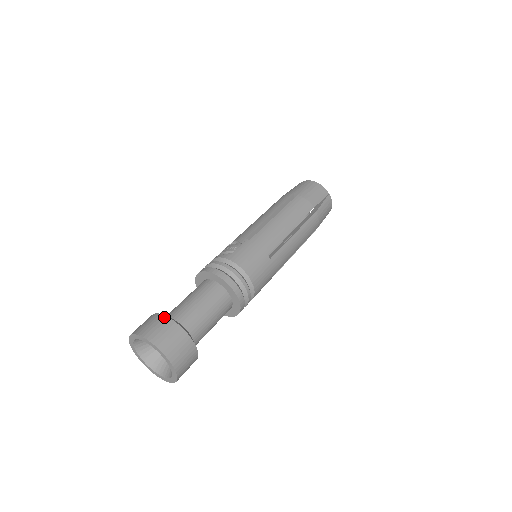
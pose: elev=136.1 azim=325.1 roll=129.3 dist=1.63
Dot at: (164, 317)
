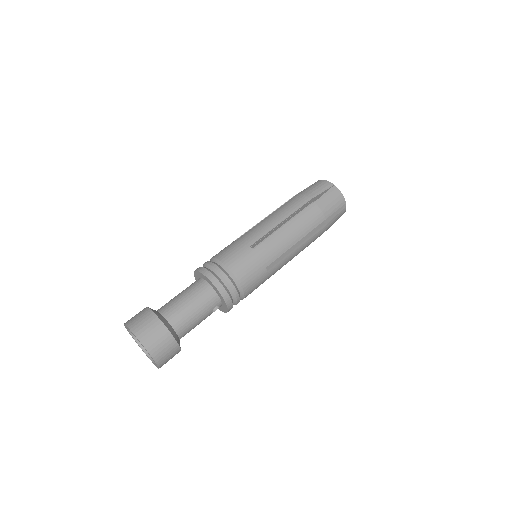
Dot at: (145, 308)
